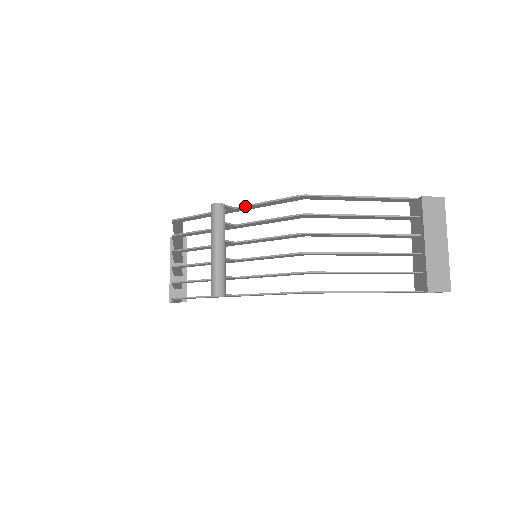
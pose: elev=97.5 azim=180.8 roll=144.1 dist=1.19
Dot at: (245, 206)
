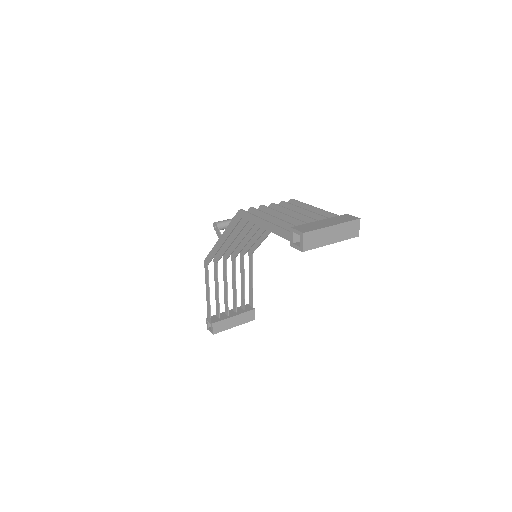
Dot at: occluded
